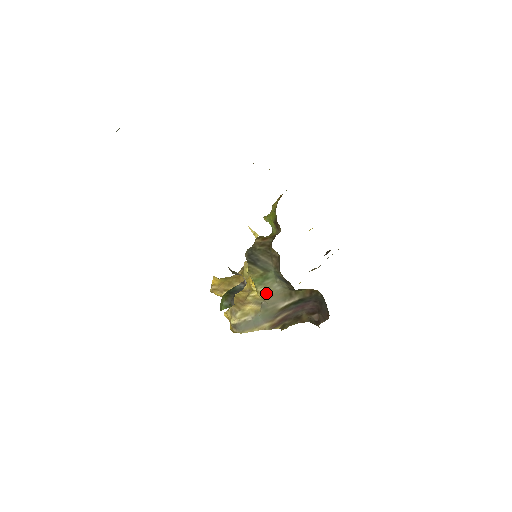
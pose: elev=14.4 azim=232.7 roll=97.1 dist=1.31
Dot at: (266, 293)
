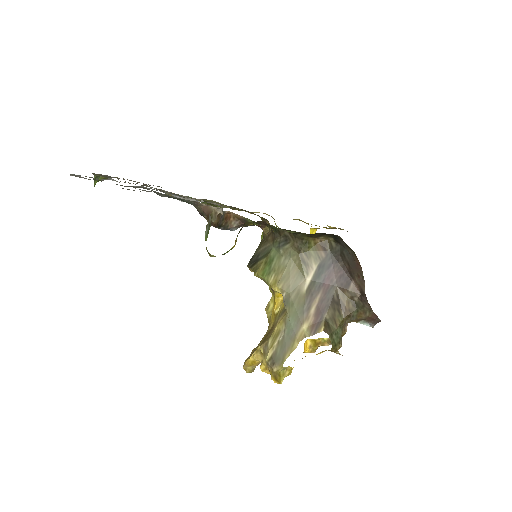
Dot at: (279, 278)
